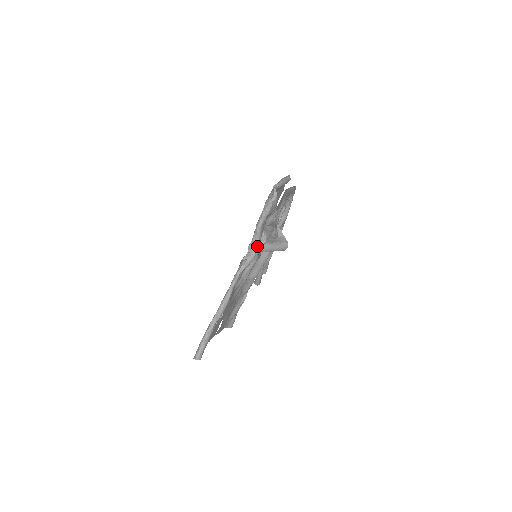
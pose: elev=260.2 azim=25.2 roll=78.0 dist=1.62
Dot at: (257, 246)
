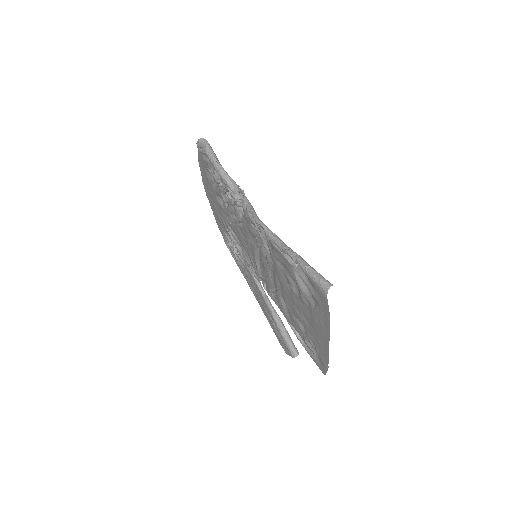
Dot at: (240, 191)
